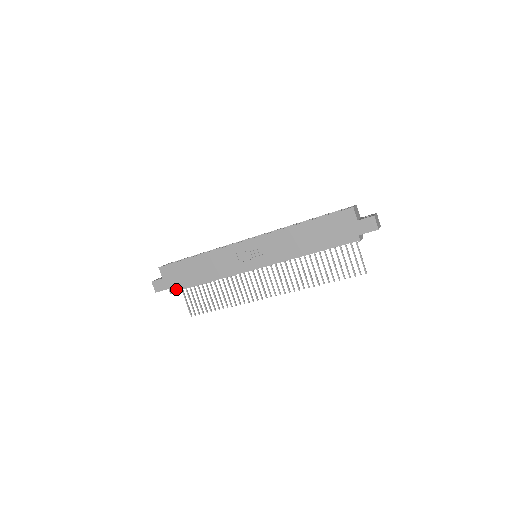
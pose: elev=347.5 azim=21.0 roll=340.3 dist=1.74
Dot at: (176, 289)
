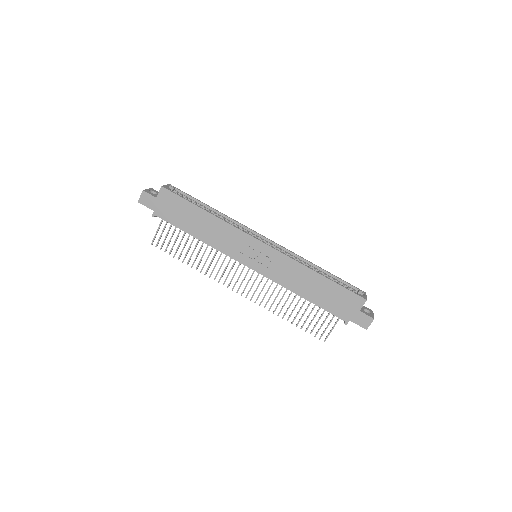
Dot at: (161, 218)
